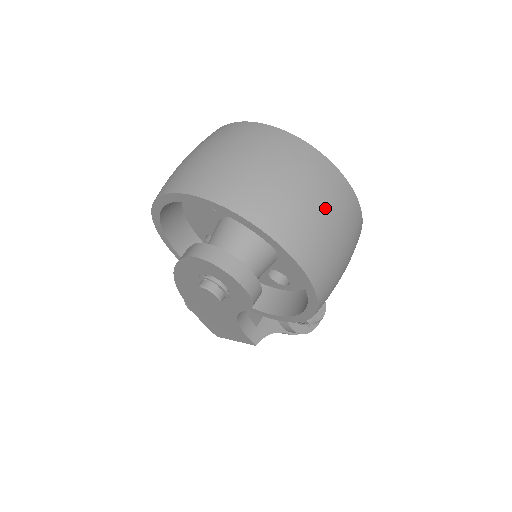
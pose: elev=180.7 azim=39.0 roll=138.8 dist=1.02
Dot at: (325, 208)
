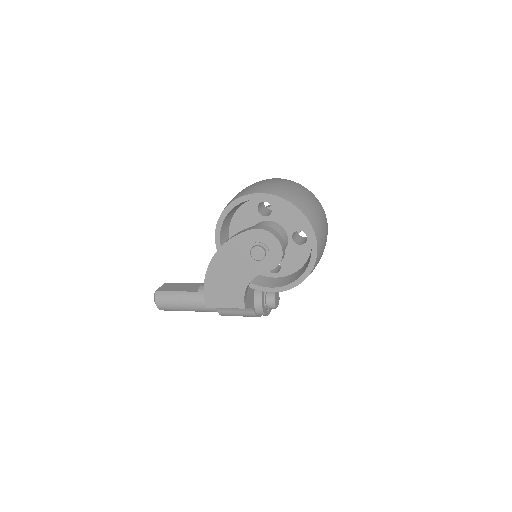
Dot at: (325, 226)
